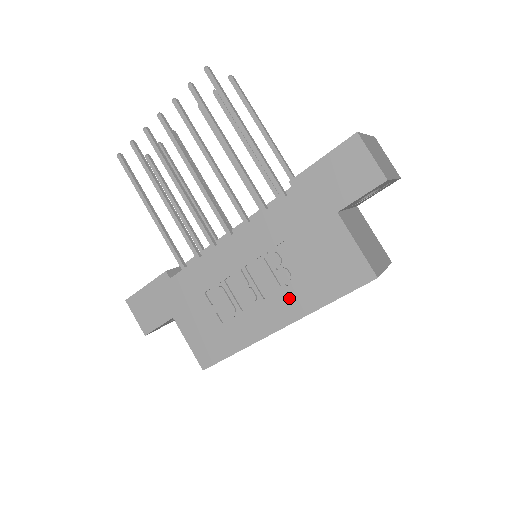
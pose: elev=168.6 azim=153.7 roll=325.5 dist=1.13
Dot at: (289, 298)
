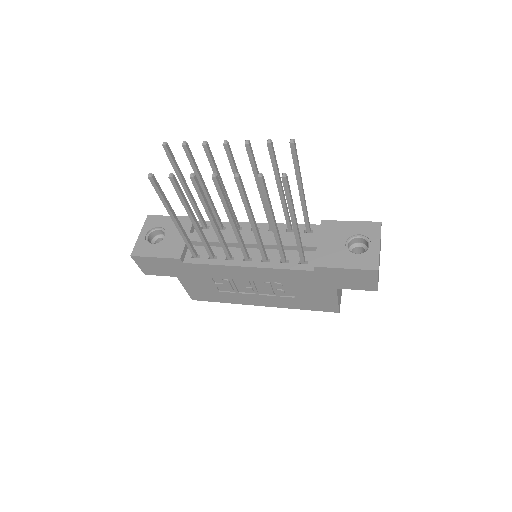
Dot at: (277, 300)
